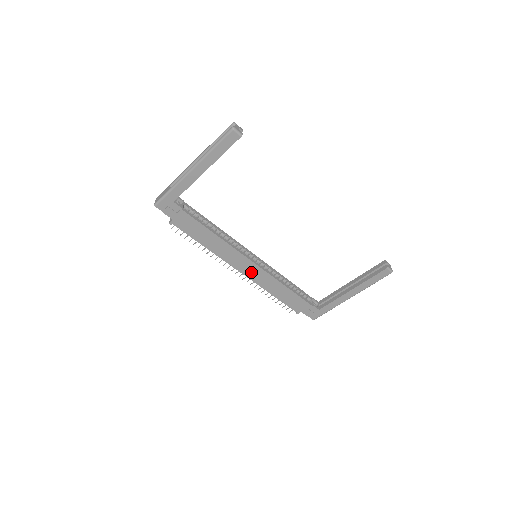
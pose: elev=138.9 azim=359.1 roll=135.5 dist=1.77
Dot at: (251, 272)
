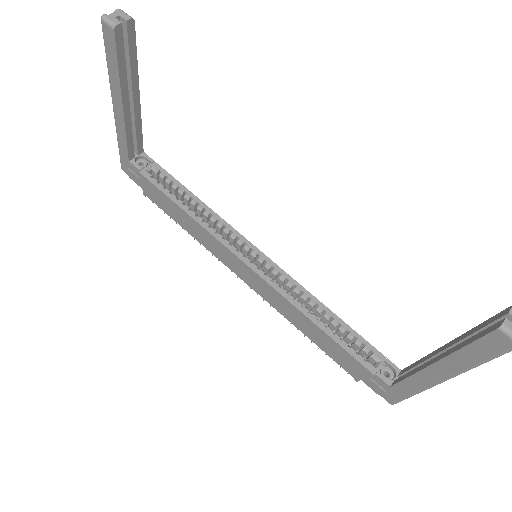
Dot at: (255, 283)
